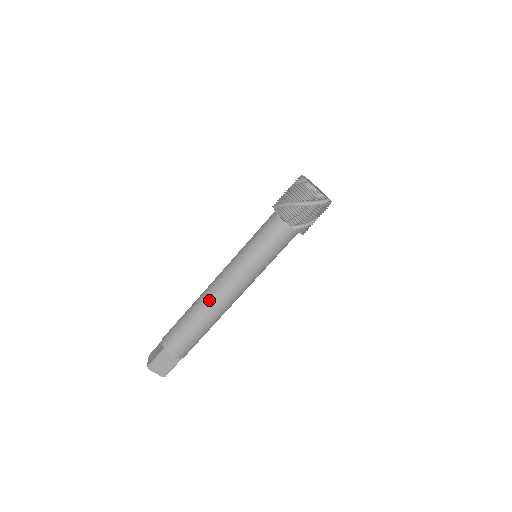
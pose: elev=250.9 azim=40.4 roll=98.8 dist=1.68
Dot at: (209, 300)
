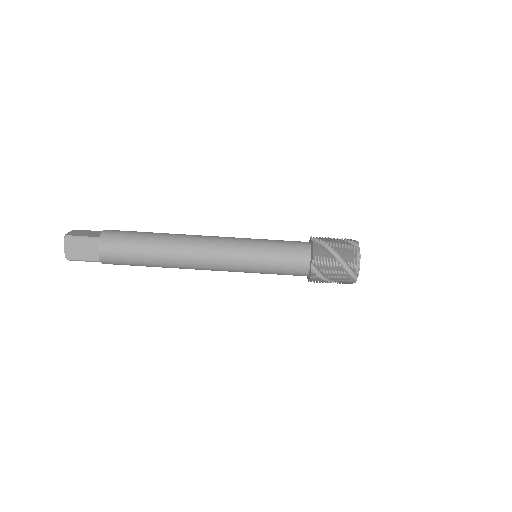
Dot at: (184, 244)
